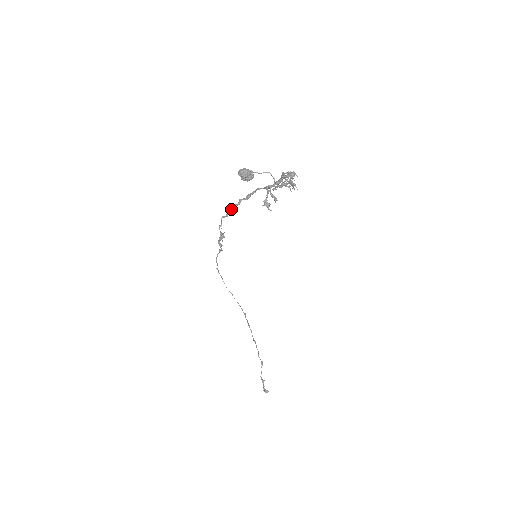
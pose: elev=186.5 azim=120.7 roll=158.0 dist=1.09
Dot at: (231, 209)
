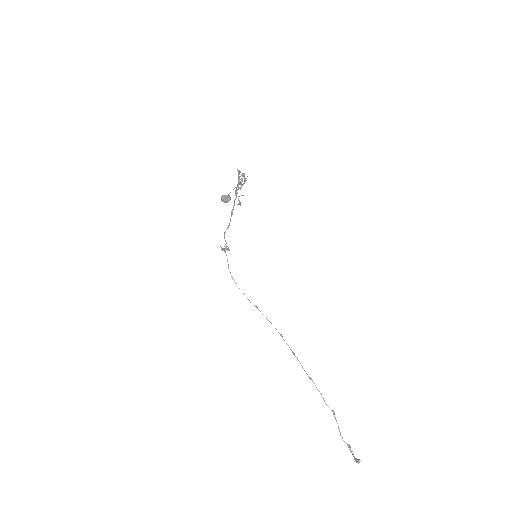
Dot at: (227, 228)
